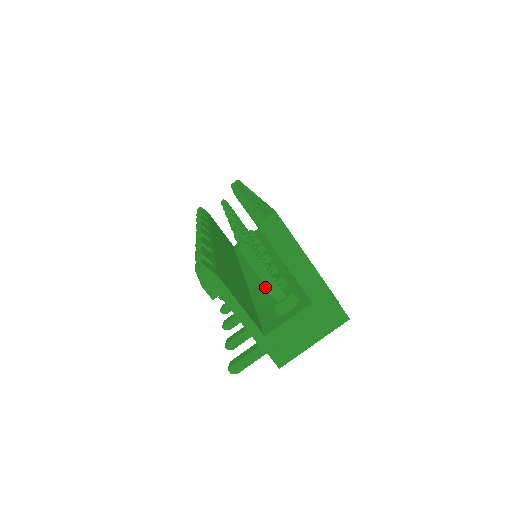
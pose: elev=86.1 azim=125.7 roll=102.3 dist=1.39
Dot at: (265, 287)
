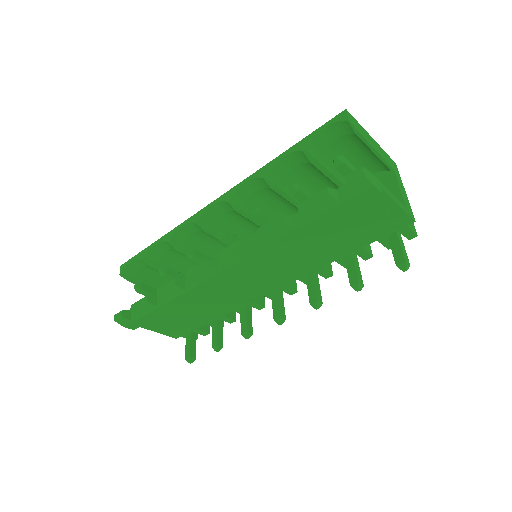
Dot at: occluded
